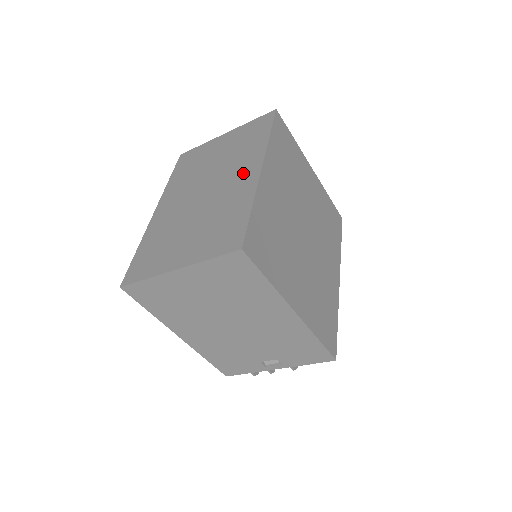
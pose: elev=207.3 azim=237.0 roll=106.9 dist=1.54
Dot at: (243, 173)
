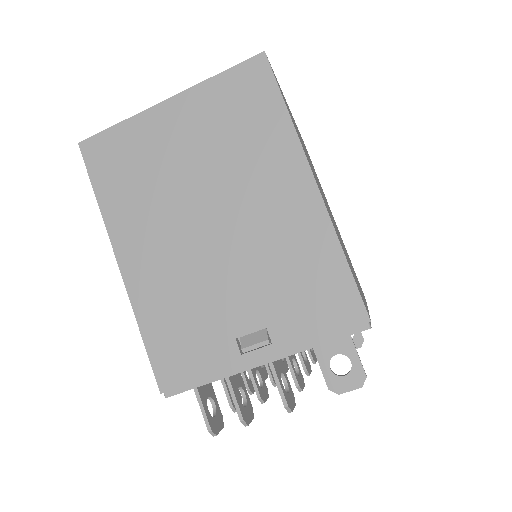
Dot at: occluded
